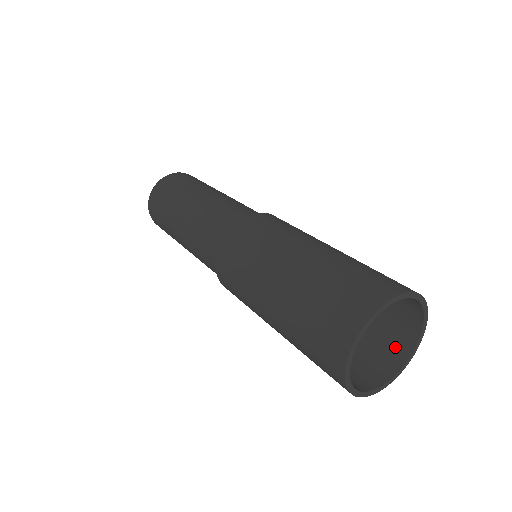
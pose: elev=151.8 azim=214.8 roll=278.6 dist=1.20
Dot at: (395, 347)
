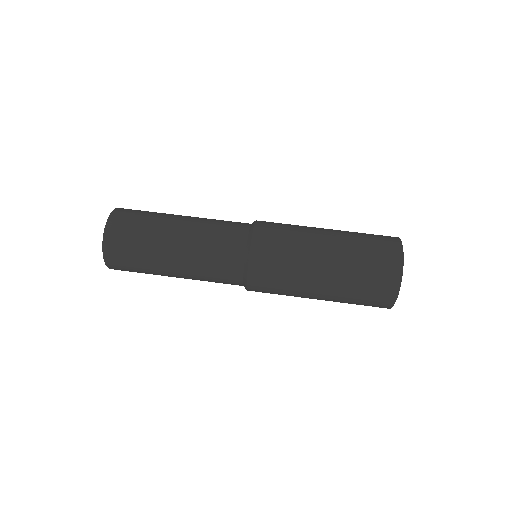
Dot at: occluded
